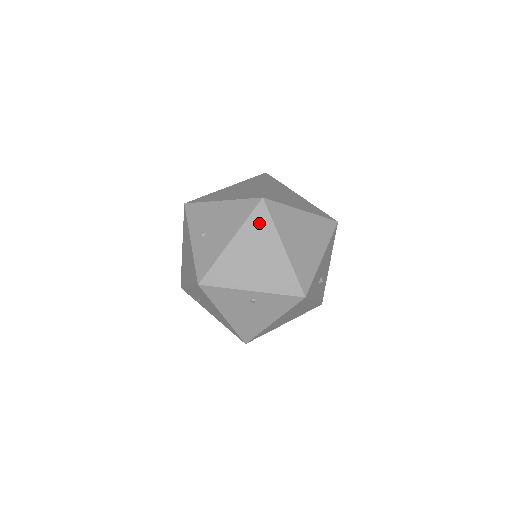
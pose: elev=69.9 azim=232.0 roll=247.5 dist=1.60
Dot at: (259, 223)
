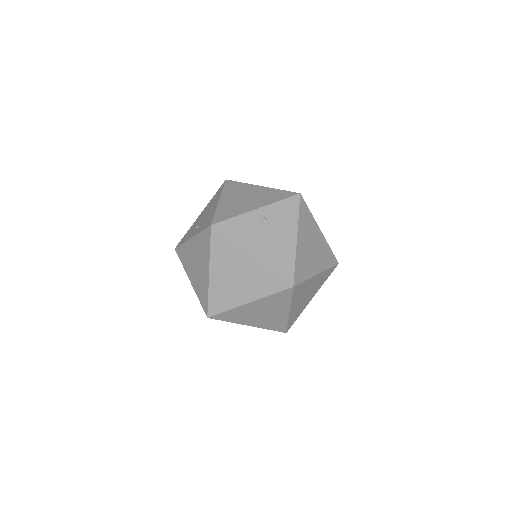
Dot at: (233, 187)
